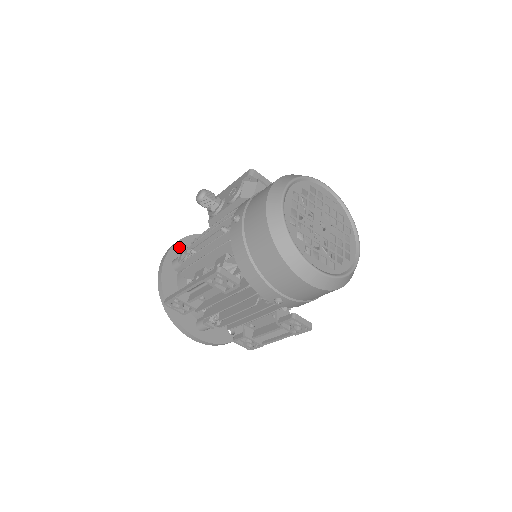
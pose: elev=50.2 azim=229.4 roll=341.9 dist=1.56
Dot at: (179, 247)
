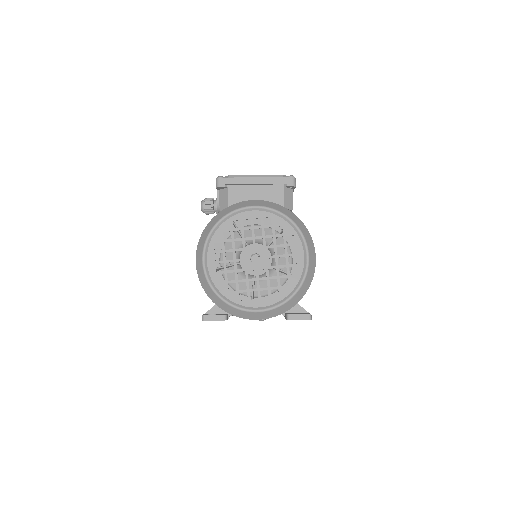
Dot at: occluded
